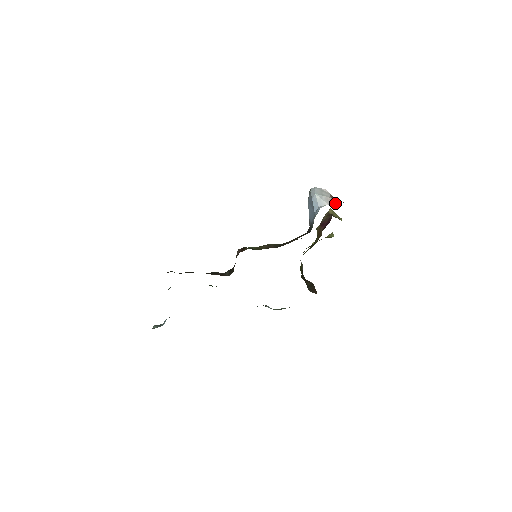
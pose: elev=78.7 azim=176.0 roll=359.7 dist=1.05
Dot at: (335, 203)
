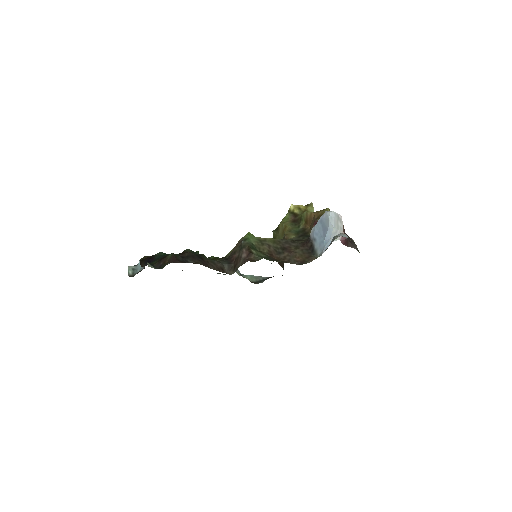
Dot at: (345, 239)
